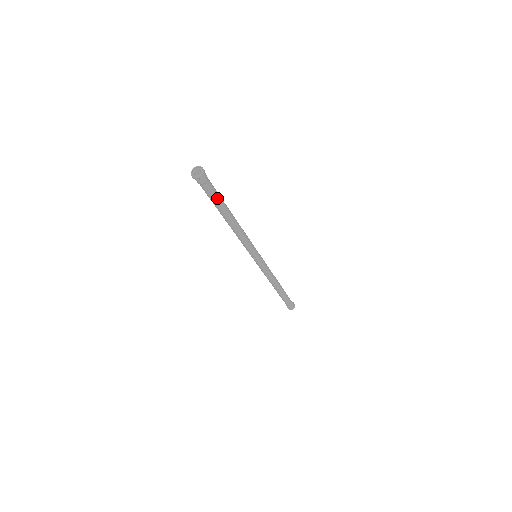
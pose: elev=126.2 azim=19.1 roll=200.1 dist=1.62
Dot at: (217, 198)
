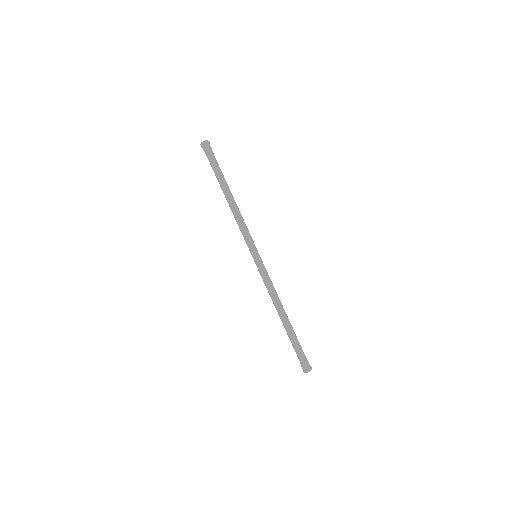
Dot at: (218, 168)
